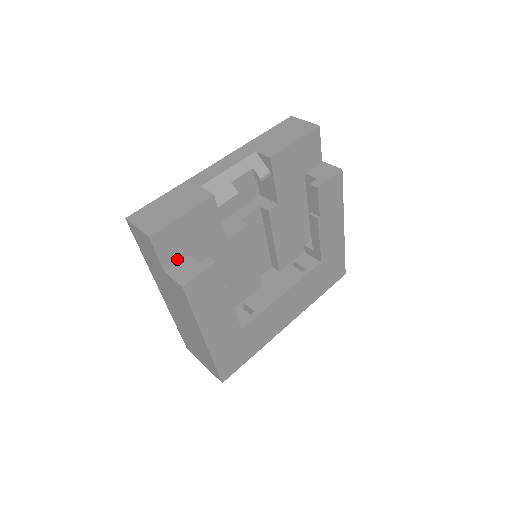
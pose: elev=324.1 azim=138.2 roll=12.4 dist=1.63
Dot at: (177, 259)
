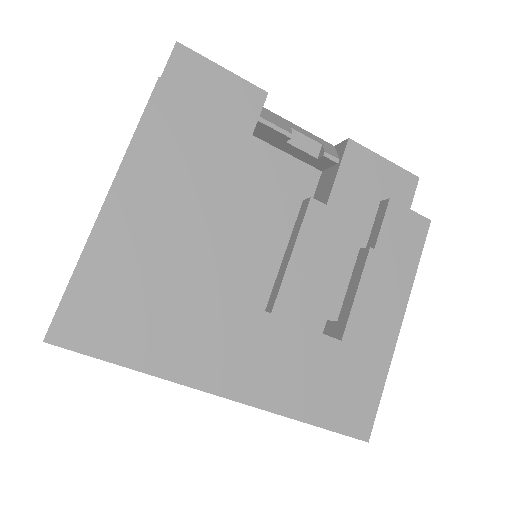
Dot at: occluded
